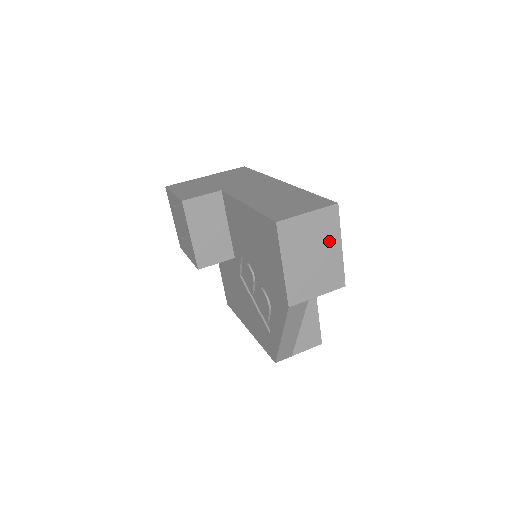
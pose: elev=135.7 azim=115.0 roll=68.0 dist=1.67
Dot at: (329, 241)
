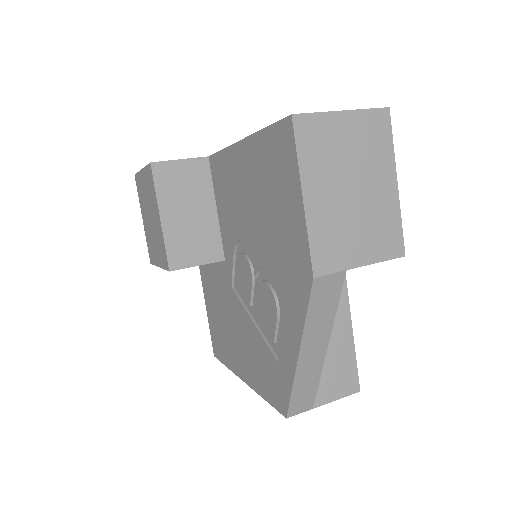
Dot at: (377, 169)
